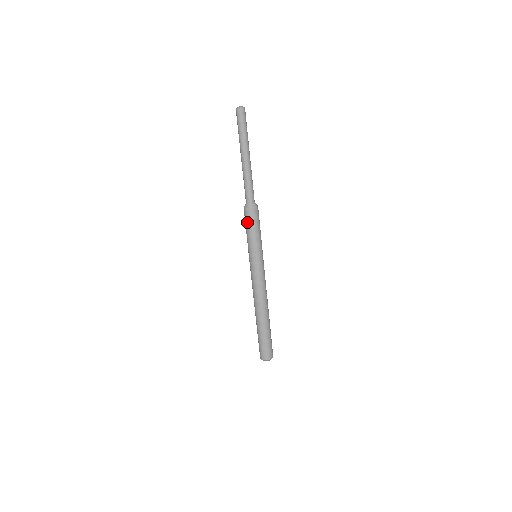
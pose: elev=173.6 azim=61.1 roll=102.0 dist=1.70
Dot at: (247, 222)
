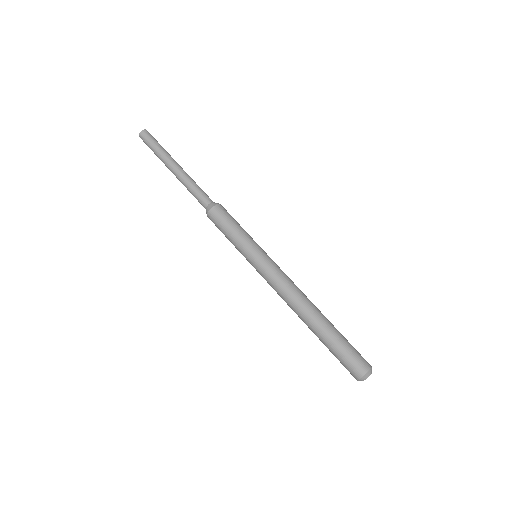
Dot at: (218, 228)
